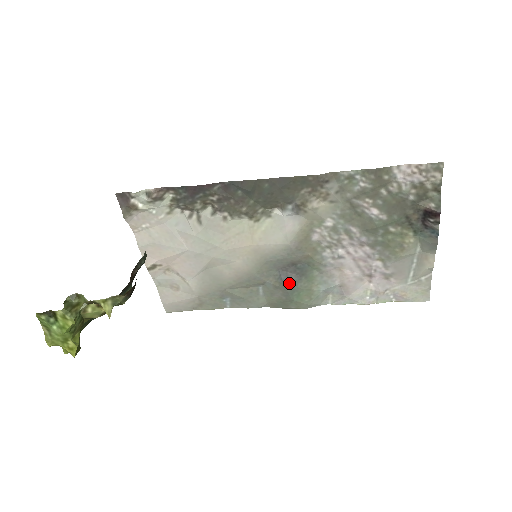
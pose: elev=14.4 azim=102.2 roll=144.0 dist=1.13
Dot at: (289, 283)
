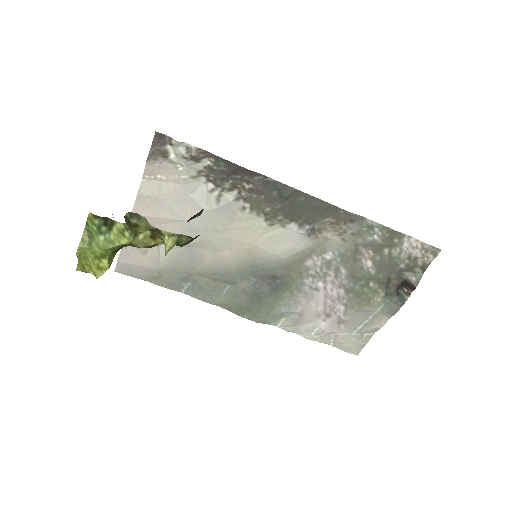
Dot at: (260, 293)
